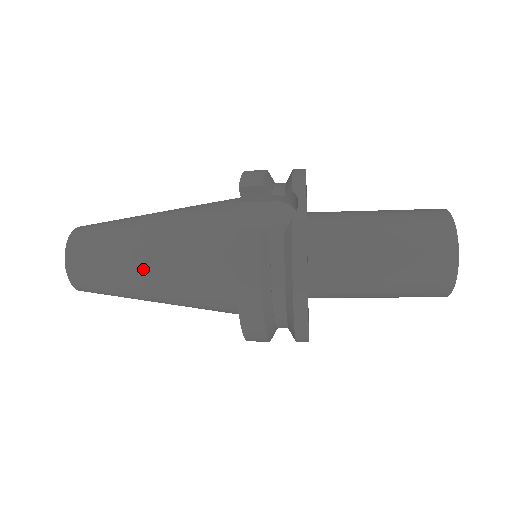
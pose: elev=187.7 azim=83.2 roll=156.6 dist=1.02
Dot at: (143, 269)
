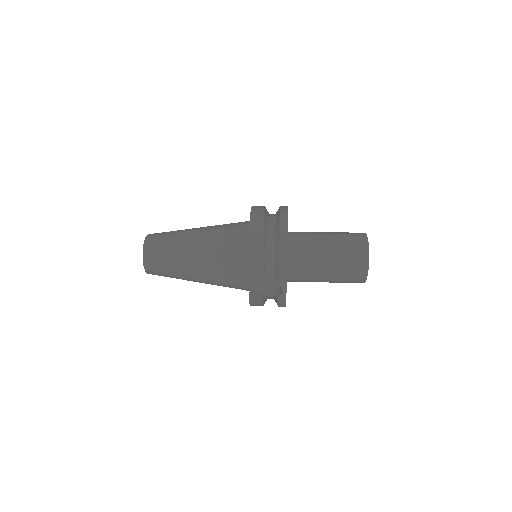
Dot at: occluded
